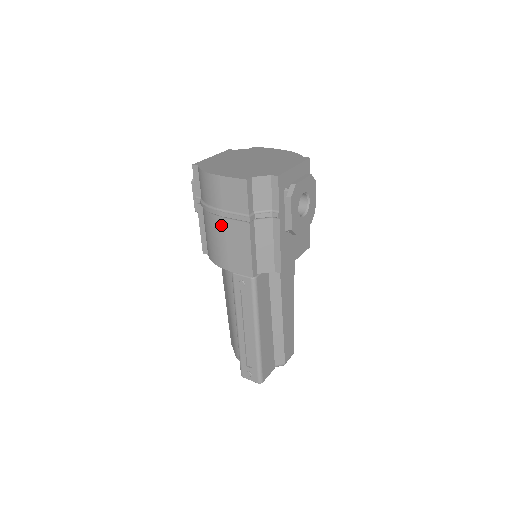
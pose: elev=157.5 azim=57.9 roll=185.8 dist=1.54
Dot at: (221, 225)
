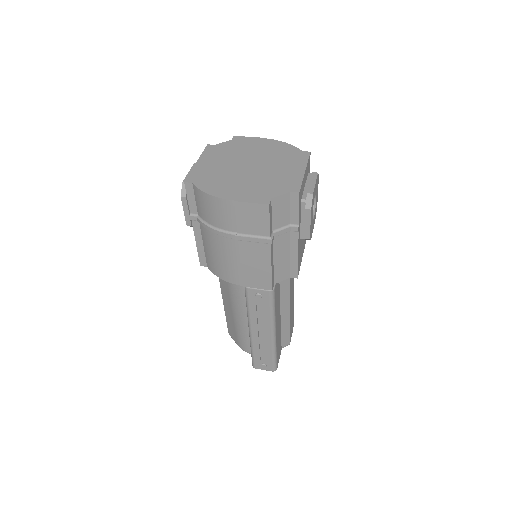
Dot at: (233, 246)
